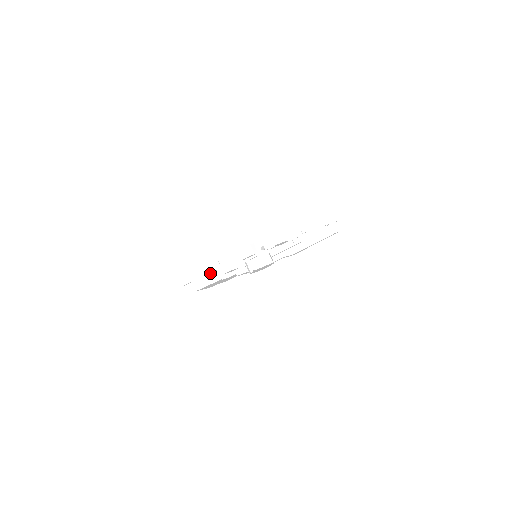
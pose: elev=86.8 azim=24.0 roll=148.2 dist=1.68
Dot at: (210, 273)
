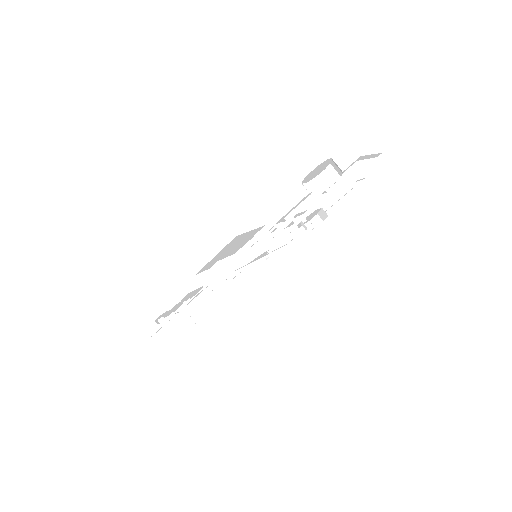
Dot at: (218, 260)
